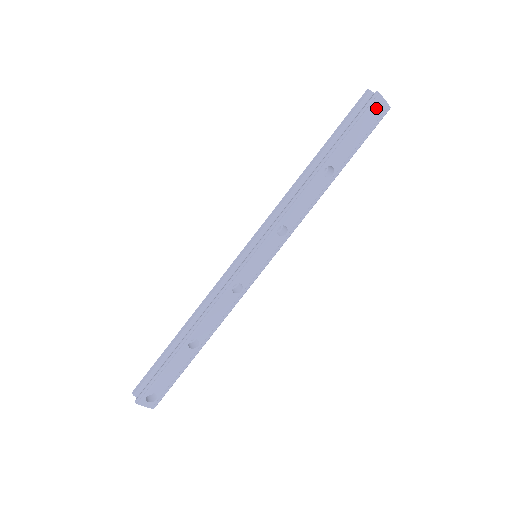
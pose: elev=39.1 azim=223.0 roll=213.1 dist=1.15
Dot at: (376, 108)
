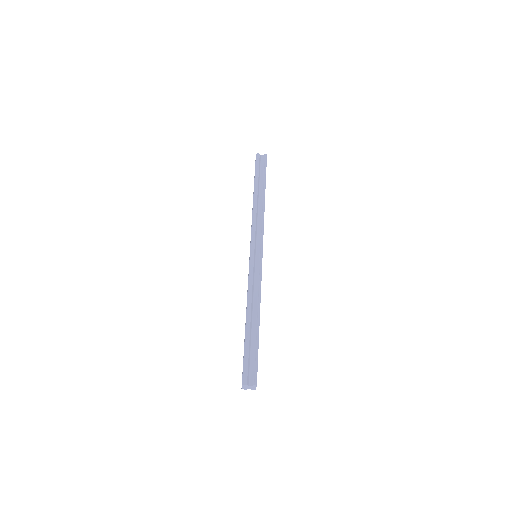
Dot at: occluded
